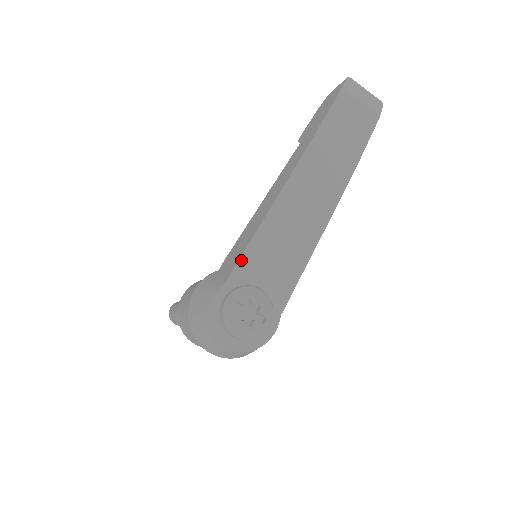
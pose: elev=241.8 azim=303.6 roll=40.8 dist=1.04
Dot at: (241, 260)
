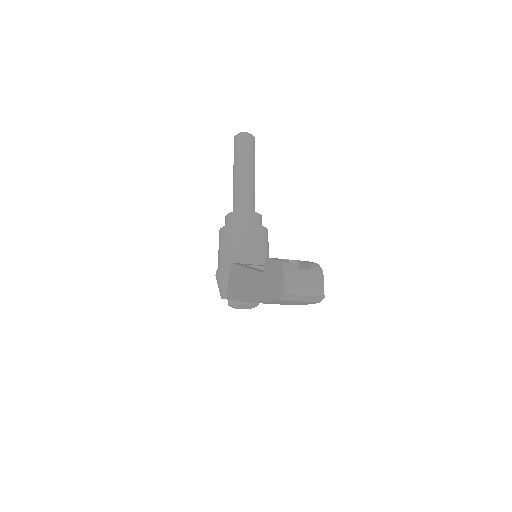
Dot at: occluded
